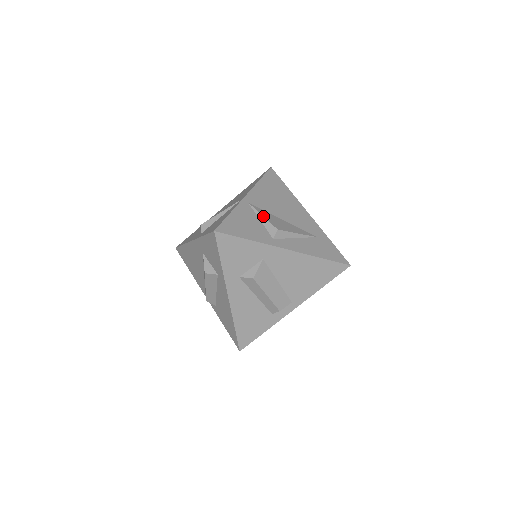
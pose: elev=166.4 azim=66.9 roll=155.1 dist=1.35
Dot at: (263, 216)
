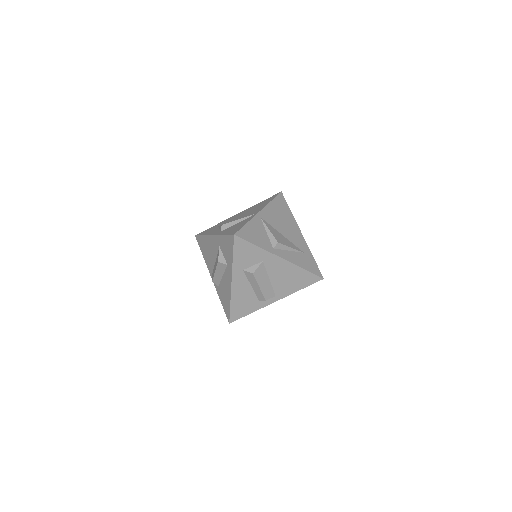
Dot at: (269, 230)
